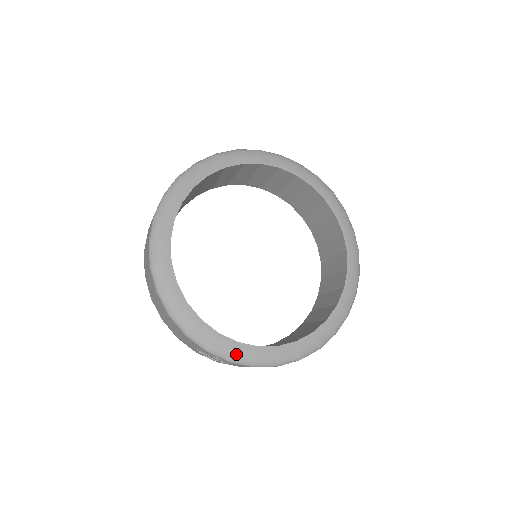
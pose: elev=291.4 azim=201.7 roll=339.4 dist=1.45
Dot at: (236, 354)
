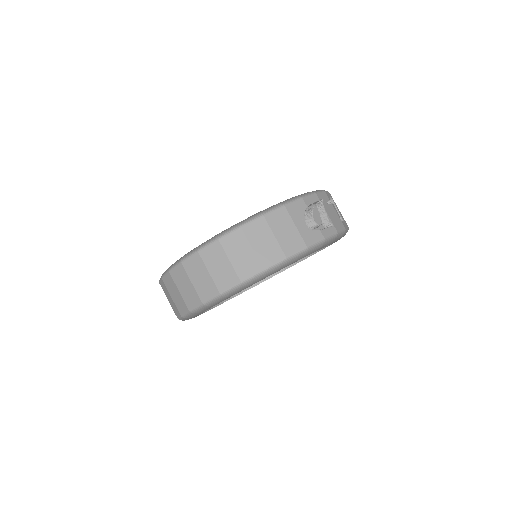
Dot at: occluded
